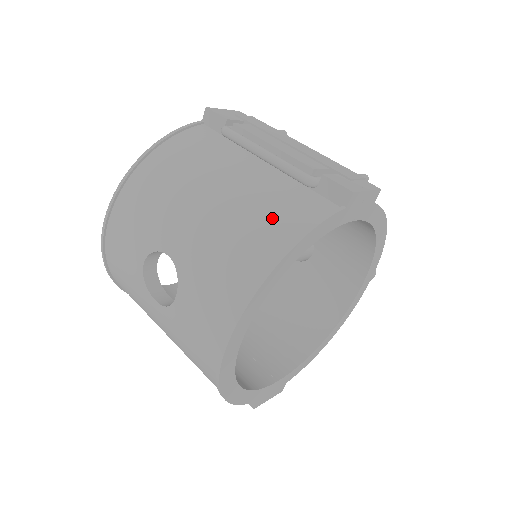
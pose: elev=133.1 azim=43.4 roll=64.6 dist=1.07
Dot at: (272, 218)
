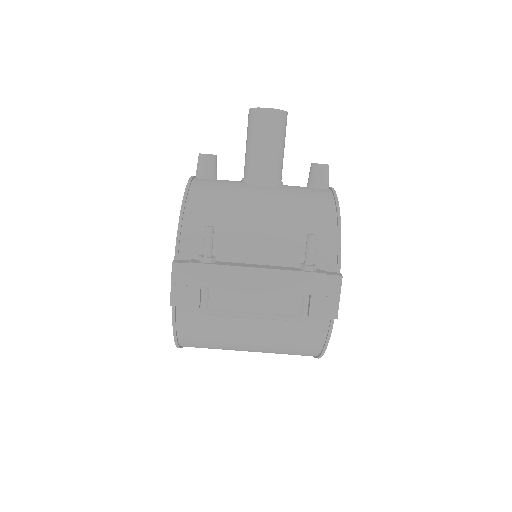
Dot at: (300, 343)
